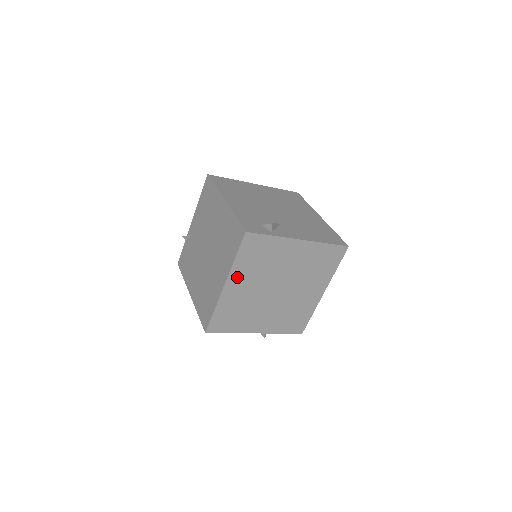
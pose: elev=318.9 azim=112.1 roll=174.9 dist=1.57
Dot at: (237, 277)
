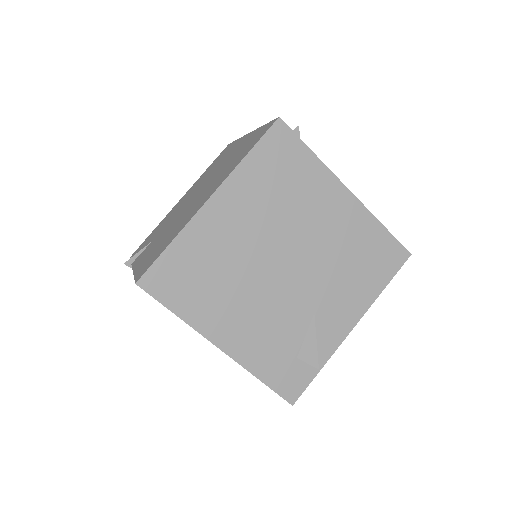
Dot at: occluded
